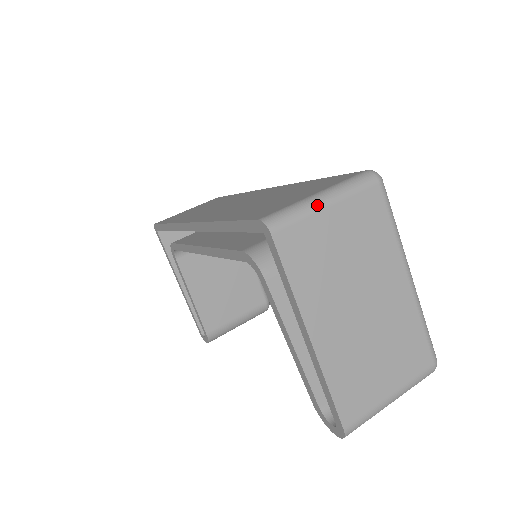
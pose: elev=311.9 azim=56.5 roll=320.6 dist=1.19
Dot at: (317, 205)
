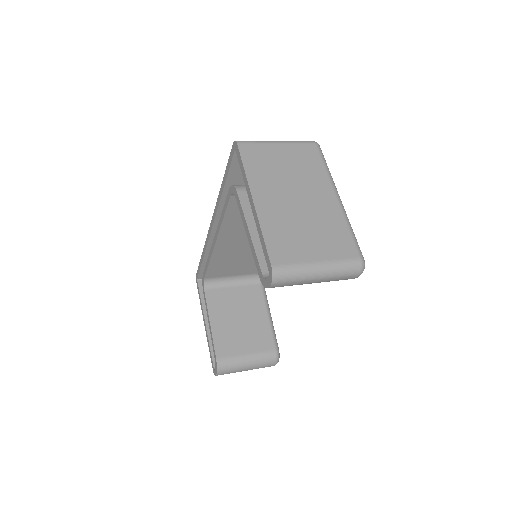
Dot at: (270, 141)
